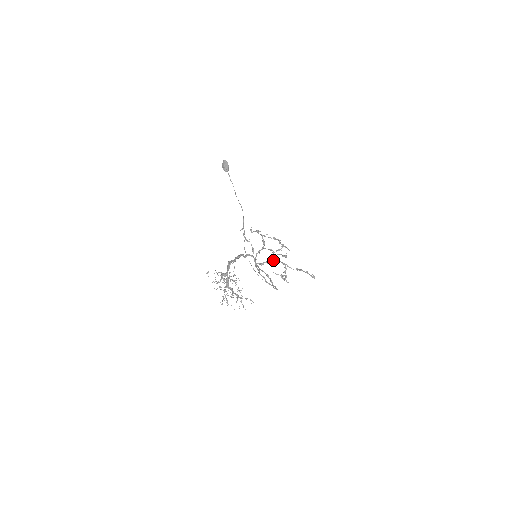
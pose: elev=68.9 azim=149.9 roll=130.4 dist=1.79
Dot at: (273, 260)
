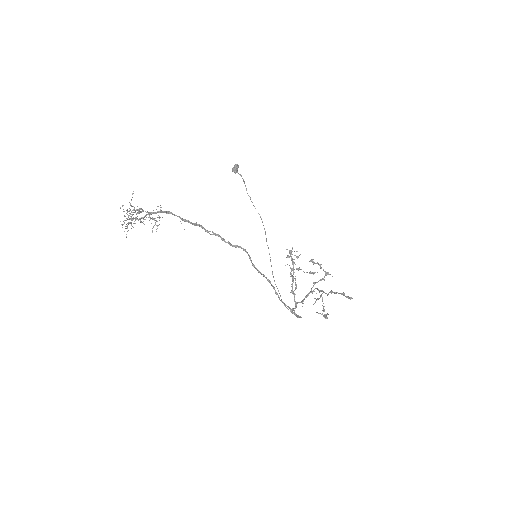
Dot at: (312, 291)
